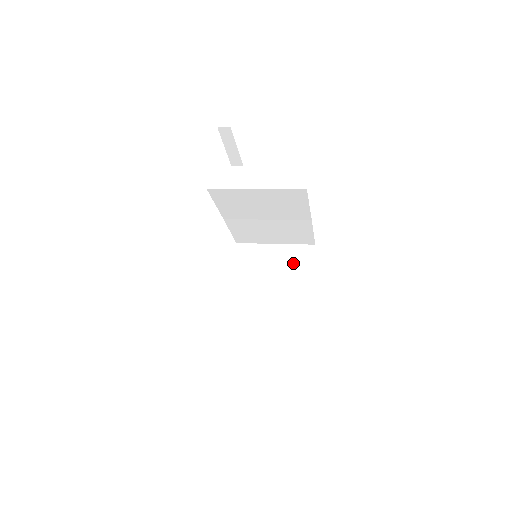
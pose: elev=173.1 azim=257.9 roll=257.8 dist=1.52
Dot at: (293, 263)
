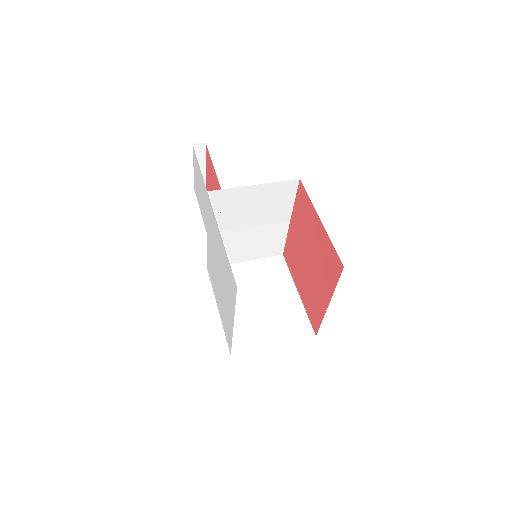
Dot at: (270, 273)
